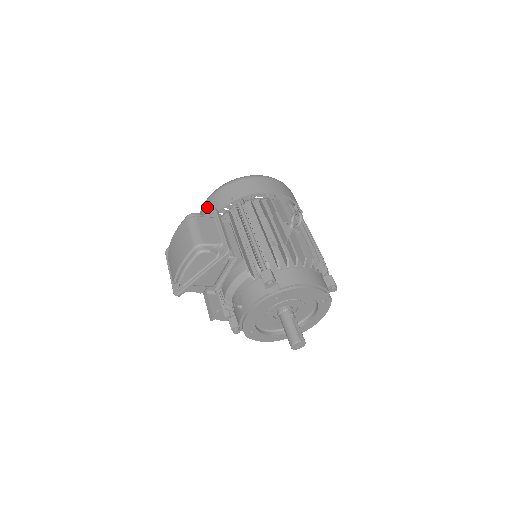
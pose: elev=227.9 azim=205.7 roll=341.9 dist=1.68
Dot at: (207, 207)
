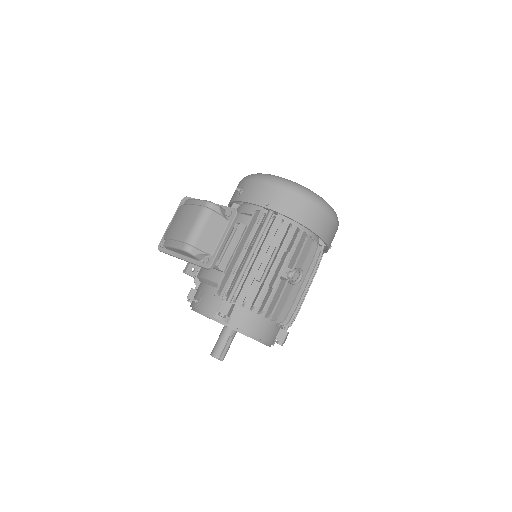
Dot at: (249, 185)
